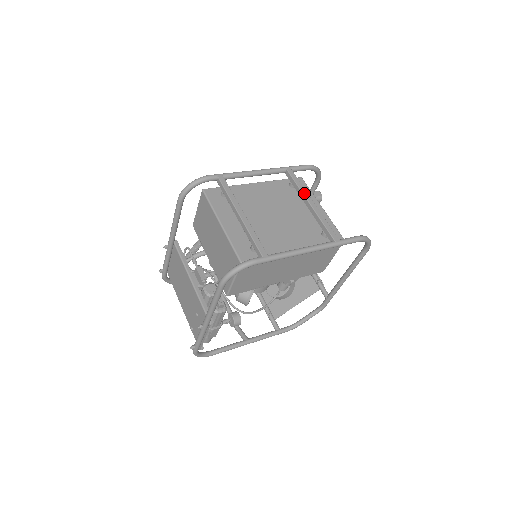
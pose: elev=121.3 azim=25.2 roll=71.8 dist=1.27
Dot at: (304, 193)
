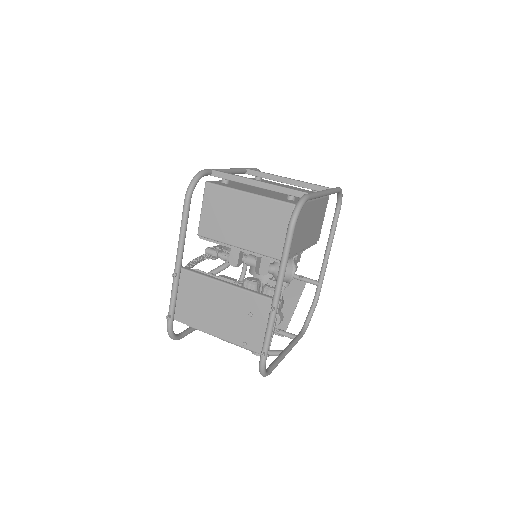
Dot at: (276, 175)
